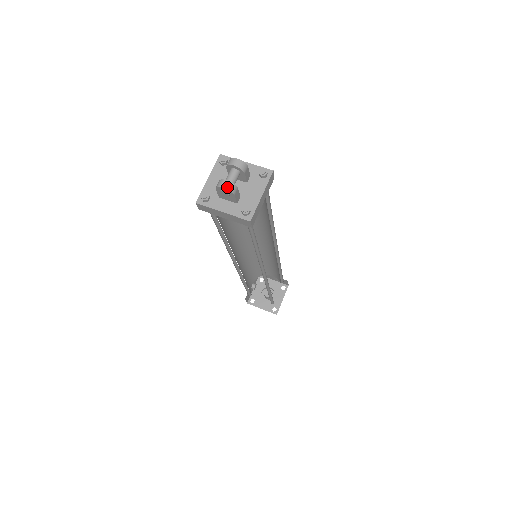
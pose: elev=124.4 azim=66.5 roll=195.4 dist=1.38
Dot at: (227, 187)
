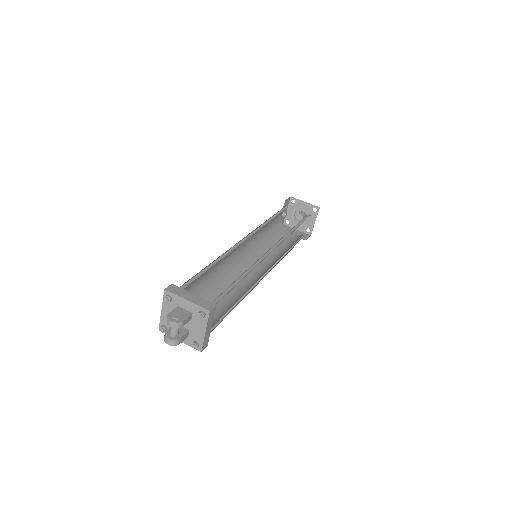
Dot at: (170, 344)
